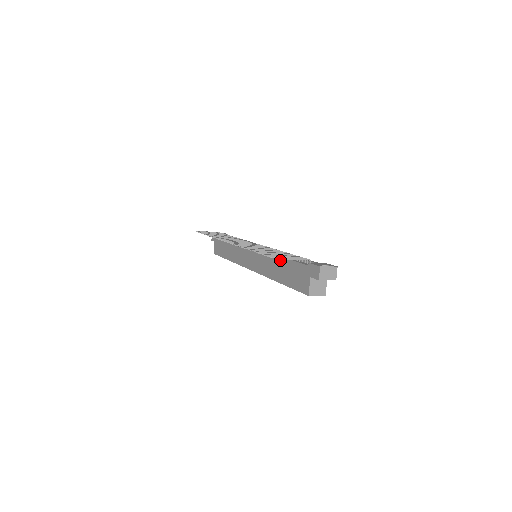
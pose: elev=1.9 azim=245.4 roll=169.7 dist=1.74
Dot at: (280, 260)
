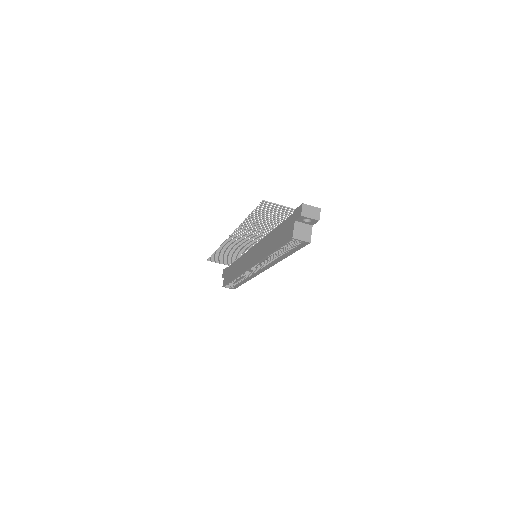
Dot at: (273, 232)
